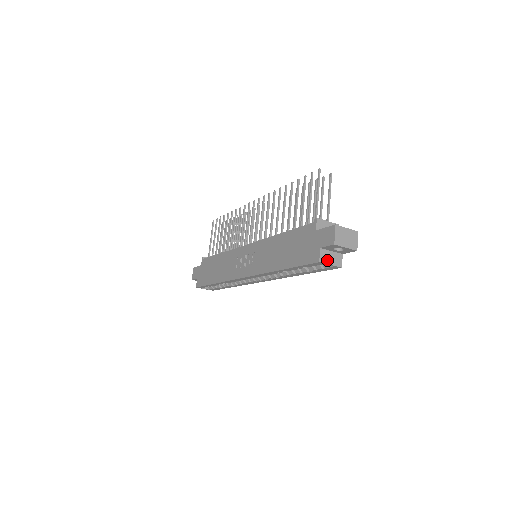
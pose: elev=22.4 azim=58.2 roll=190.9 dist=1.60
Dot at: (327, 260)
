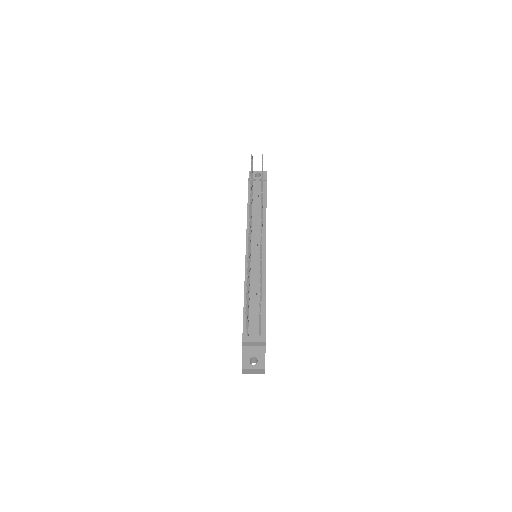
Dot at: occluded
